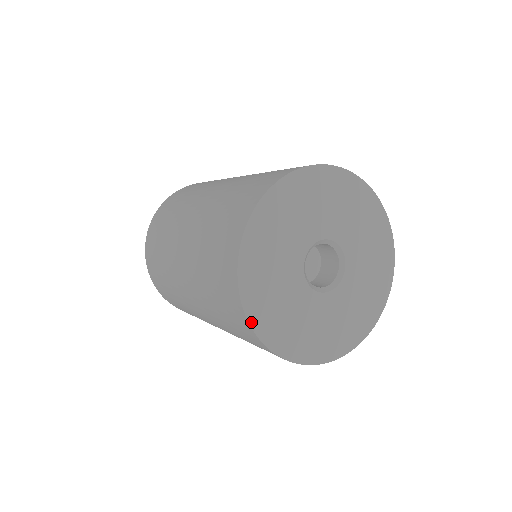
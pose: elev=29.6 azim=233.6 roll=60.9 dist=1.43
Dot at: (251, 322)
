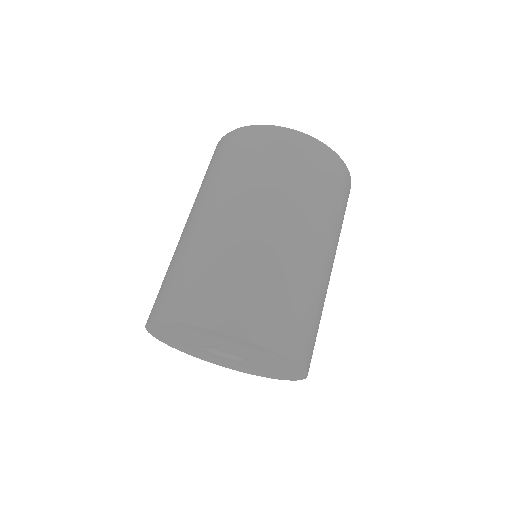
Dot at: (201, 359)
